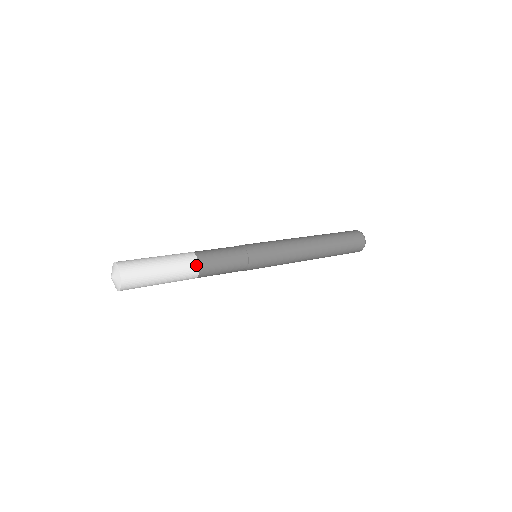
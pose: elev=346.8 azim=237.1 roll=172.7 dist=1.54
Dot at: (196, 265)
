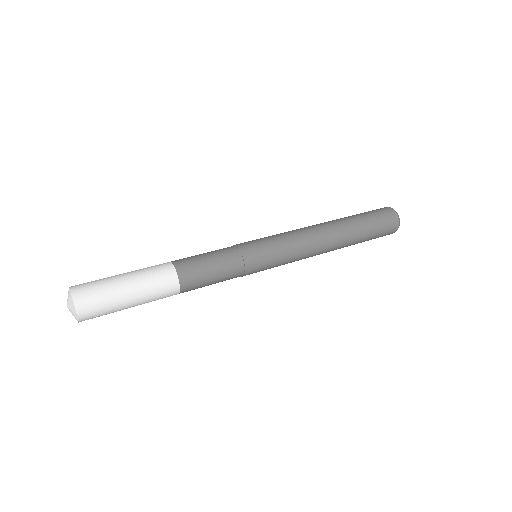
Dot at: (176, 285)
